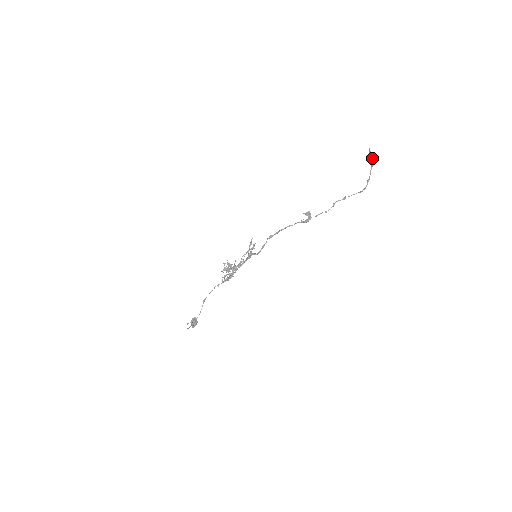
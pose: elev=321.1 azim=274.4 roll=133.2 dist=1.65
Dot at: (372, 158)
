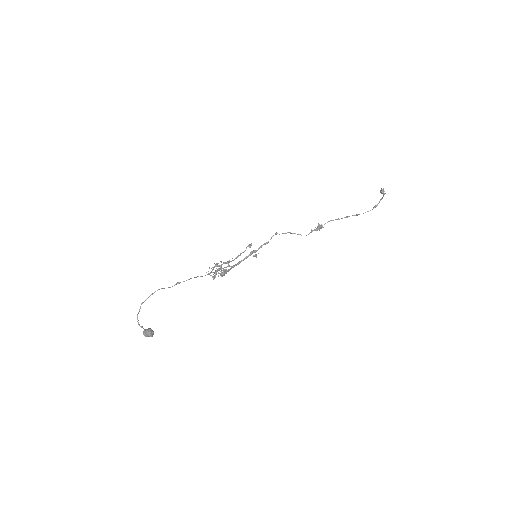
Dot at: (383, 191)
